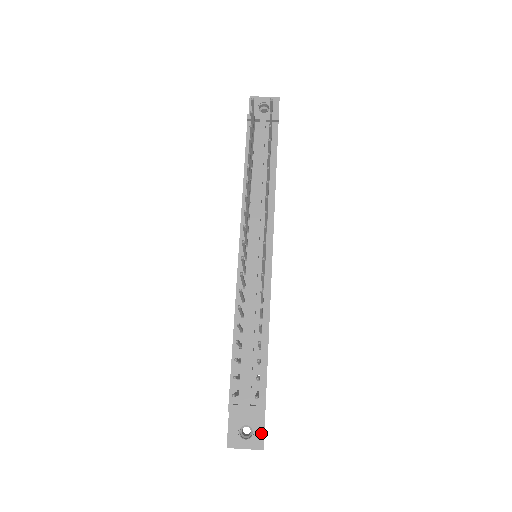
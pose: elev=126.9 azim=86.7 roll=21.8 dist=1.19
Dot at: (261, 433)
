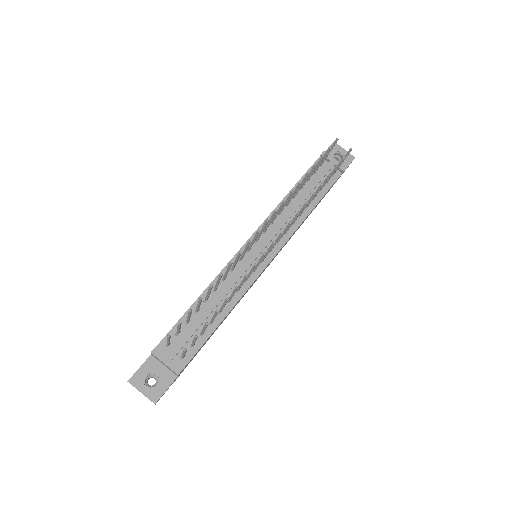
Dot at: (163, 390)
